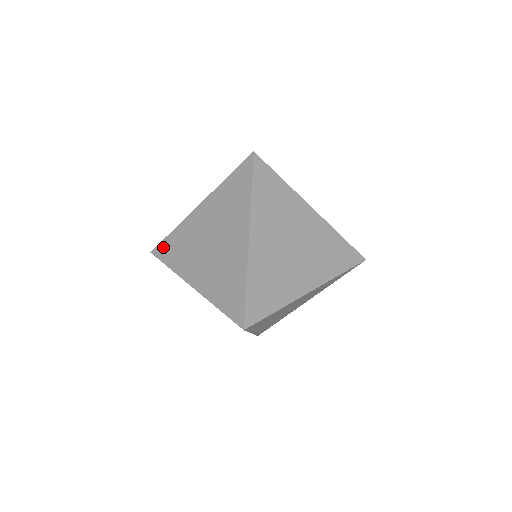
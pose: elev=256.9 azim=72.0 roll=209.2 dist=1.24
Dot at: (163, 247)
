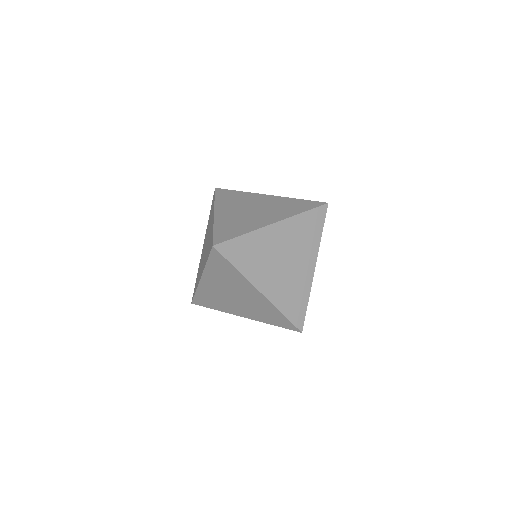
Dot at: (198, 301)
